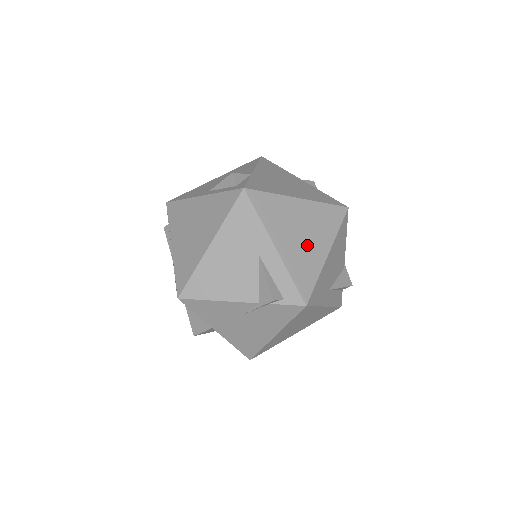
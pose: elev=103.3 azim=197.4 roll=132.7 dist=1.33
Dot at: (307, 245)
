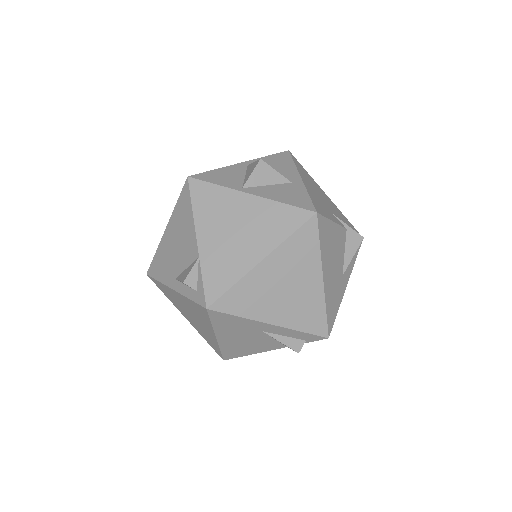
Dot at: (298, 293)
